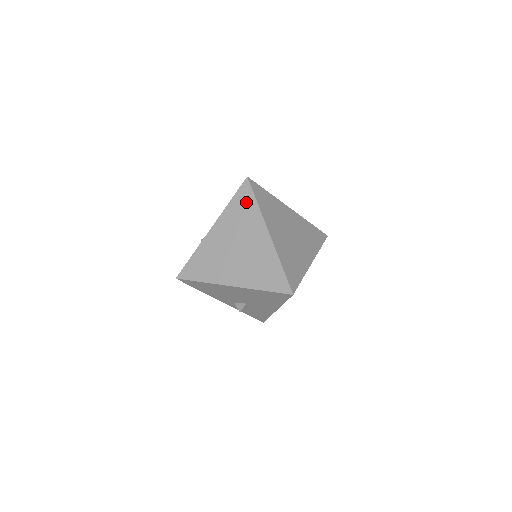
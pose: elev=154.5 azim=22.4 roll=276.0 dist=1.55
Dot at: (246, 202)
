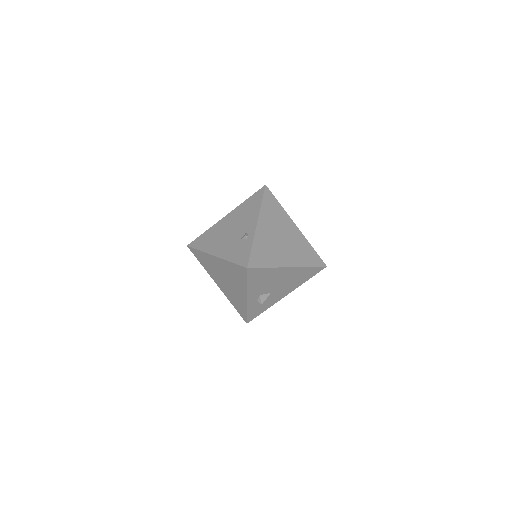
Dot at: (273, 203)
